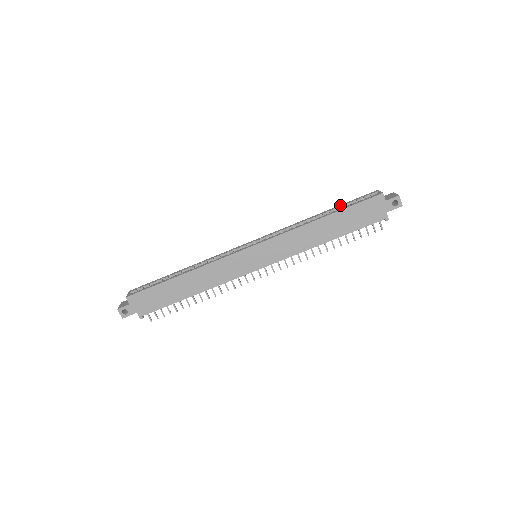
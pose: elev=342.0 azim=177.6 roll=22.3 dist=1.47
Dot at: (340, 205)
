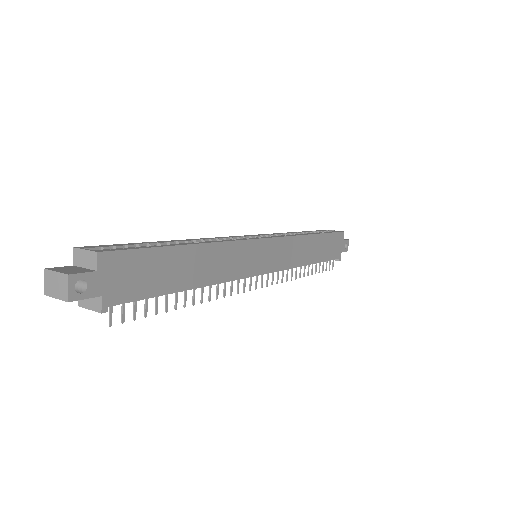
Dot at: occluded
